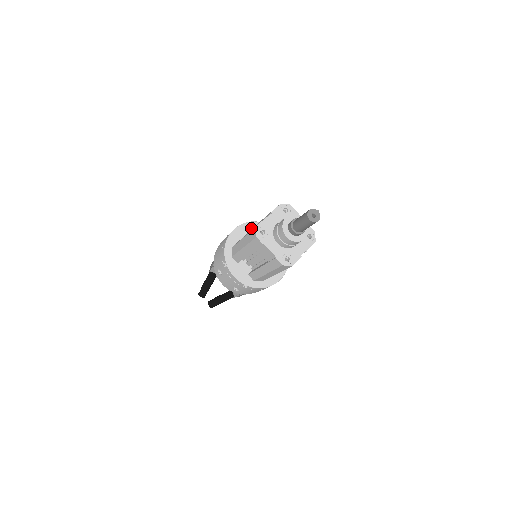
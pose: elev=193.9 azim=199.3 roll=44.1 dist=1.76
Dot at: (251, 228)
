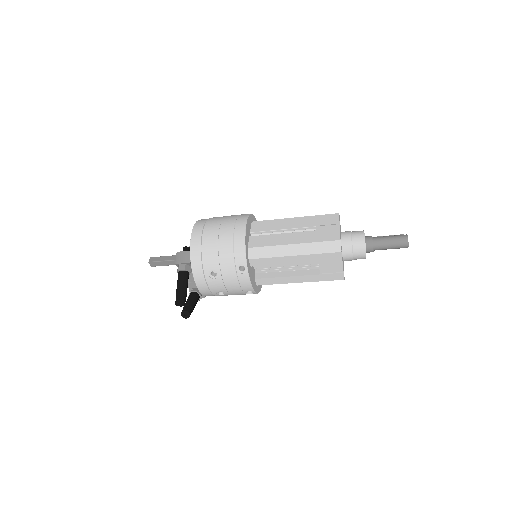
Dot at: (251, 222)
